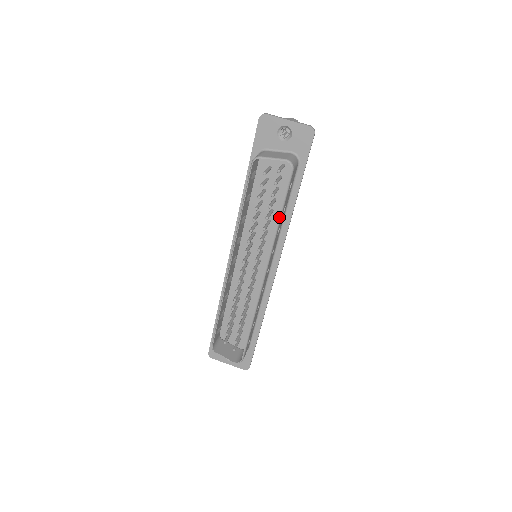
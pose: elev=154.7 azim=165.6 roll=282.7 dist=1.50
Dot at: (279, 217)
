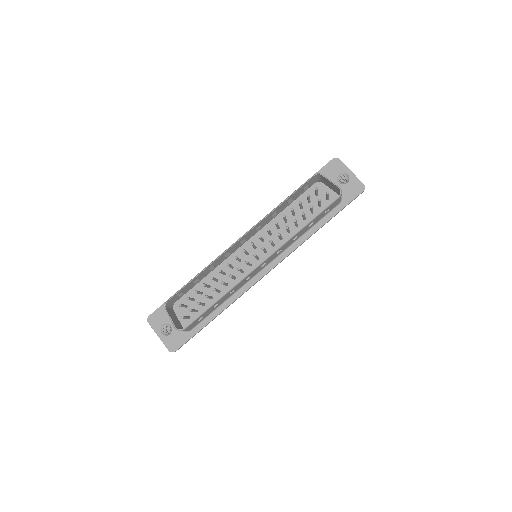
Dot at: (306, 223)
